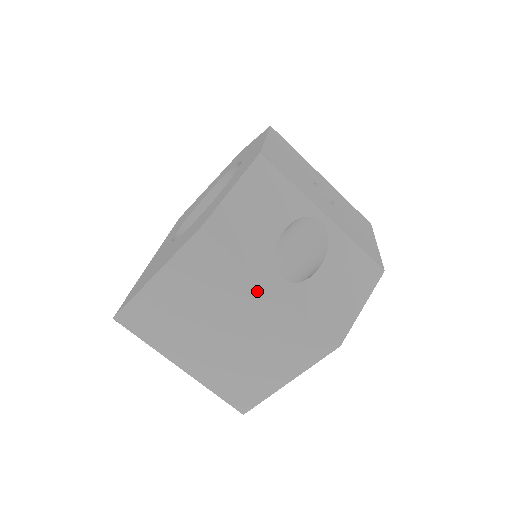
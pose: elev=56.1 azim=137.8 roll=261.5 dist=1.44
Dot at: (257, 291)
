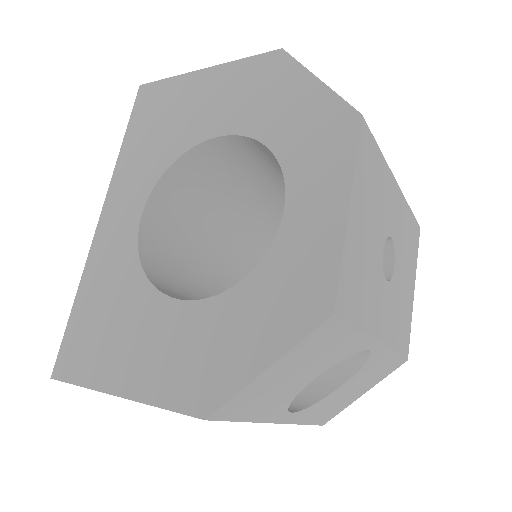
Dot at: occluded
